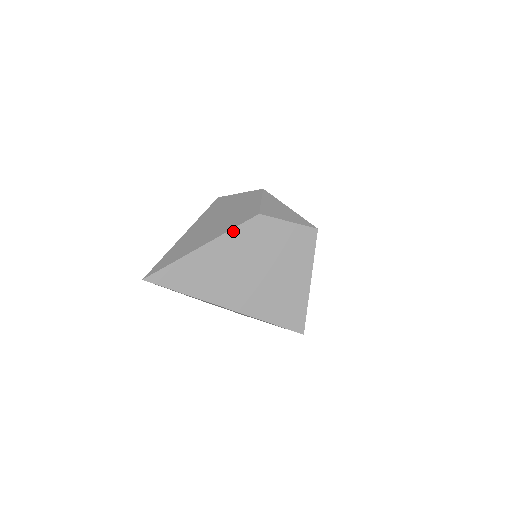
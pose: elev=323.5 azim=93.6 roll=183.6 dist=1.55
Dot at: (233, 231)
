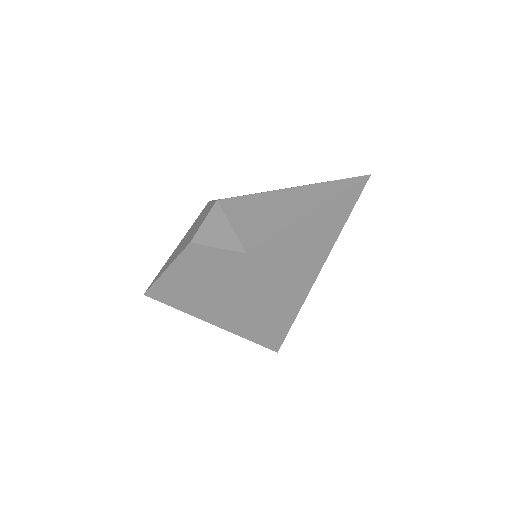
Dot at: (179, 258)
